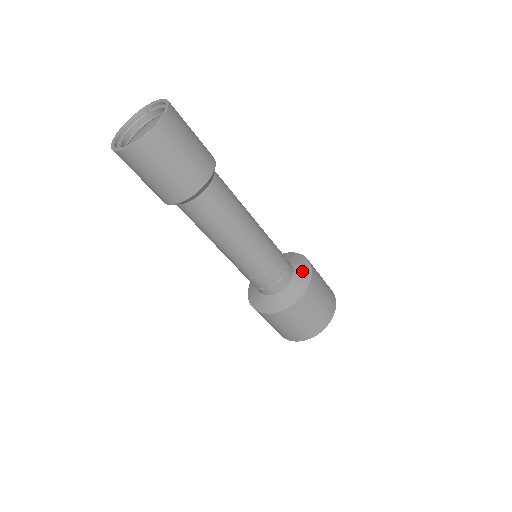
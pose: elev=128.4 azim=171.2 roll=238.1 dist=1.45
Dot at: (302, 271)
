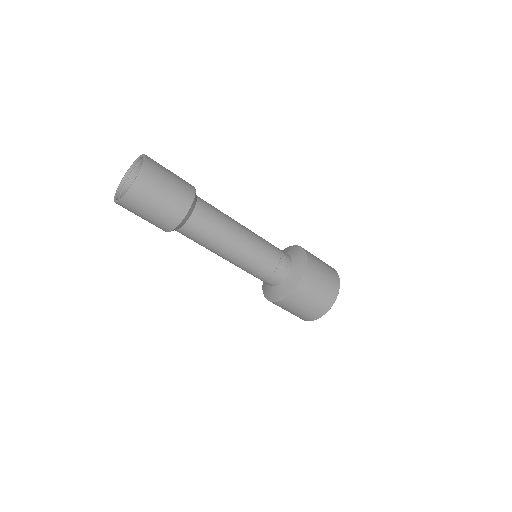
Dot at: (293, 250)
